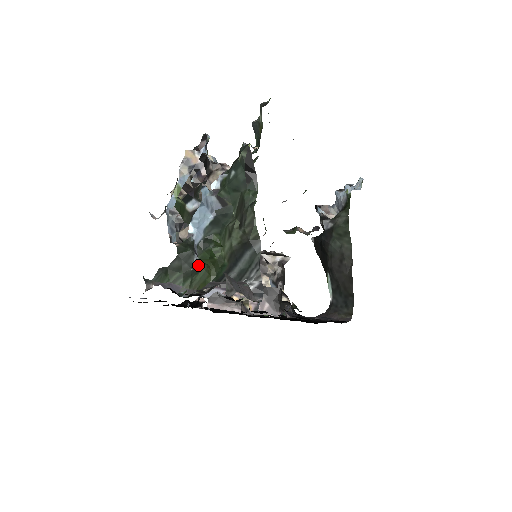
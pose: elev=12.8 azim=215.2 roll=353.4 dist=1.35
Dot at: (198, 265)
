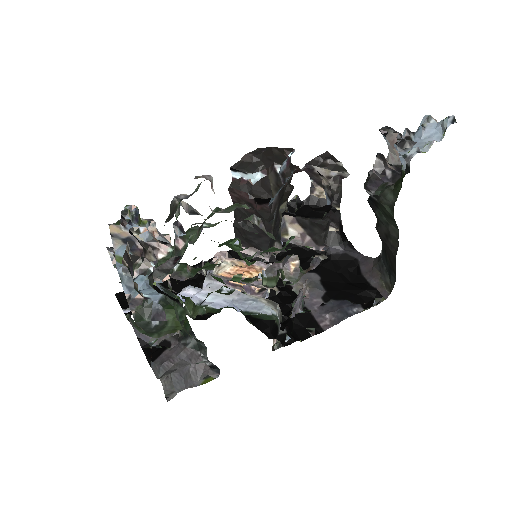
Dot at: (160, 326)
